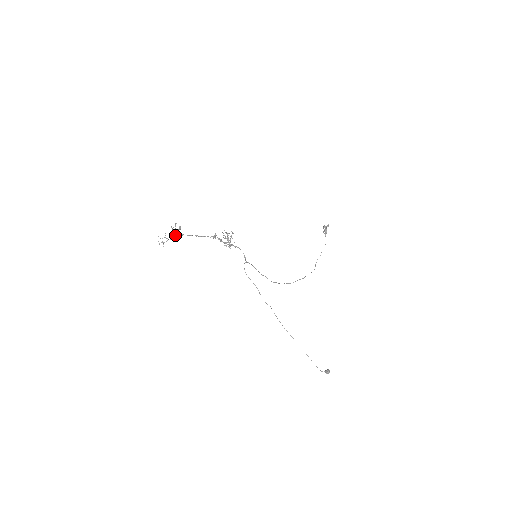
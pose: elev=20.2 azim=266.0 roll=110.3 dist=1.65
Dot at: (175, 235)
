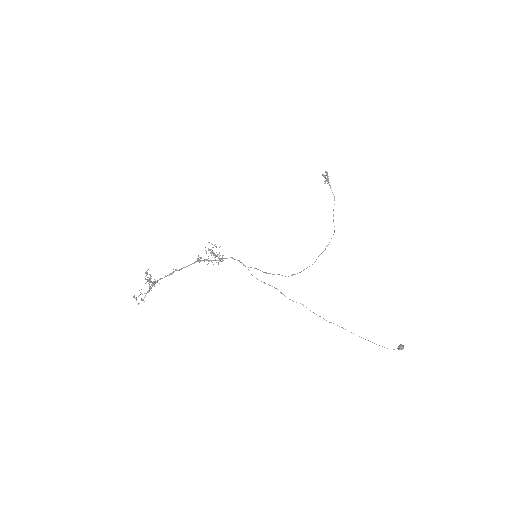
Dot at: (151, 285)
